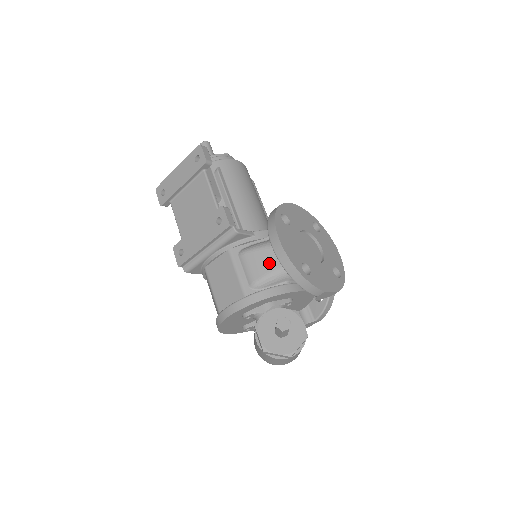
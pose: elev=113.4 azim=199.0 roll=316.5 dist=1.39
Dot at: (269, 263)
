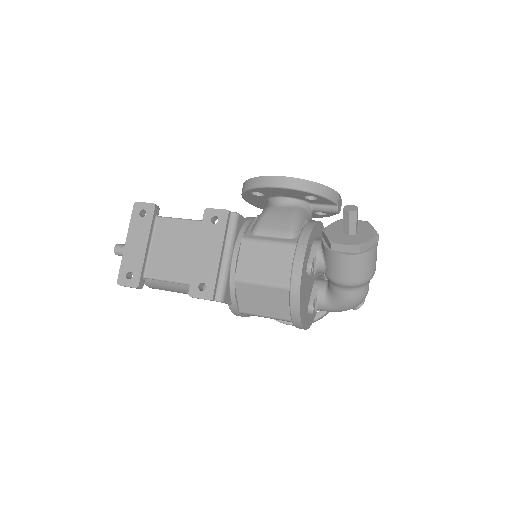
Dot at: (283, 215)
